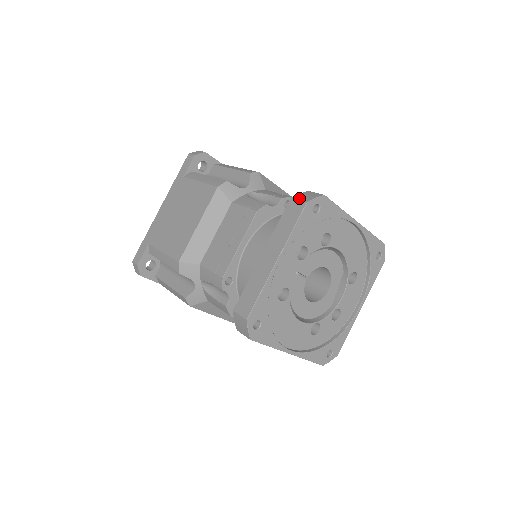
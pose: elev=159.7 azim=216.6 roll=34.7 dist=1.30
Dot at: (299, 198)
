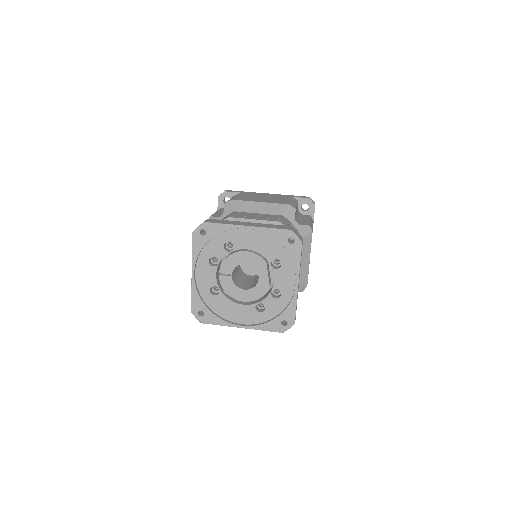
Dot at: occluded
